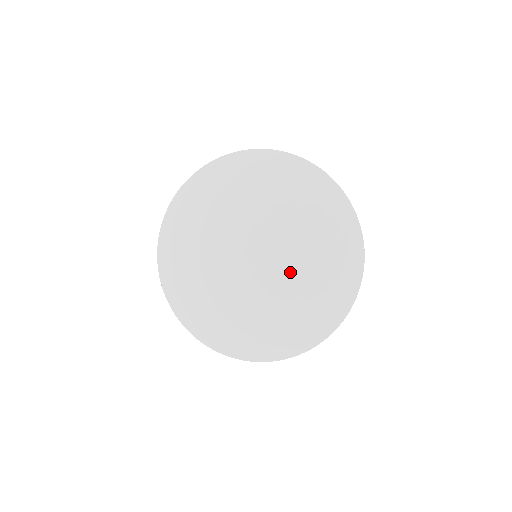
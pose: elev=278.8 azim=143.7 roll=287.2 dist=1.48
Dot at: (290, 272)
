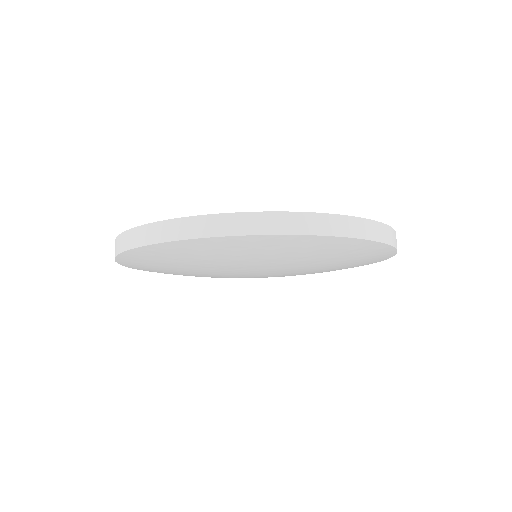
Dot at: (302, 268)
